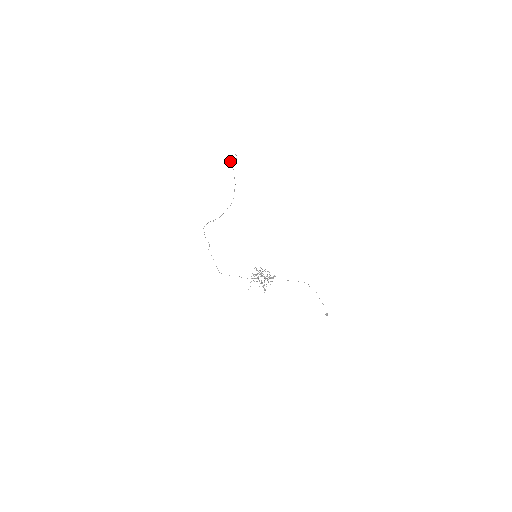
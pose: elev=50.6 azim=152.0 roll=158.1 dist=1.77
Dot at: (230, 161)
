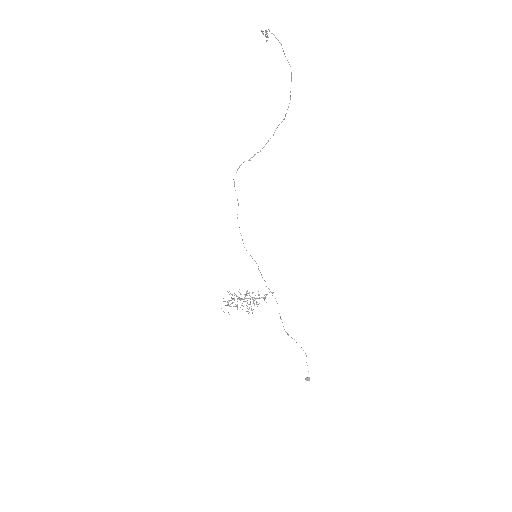
Dot at: occluded
